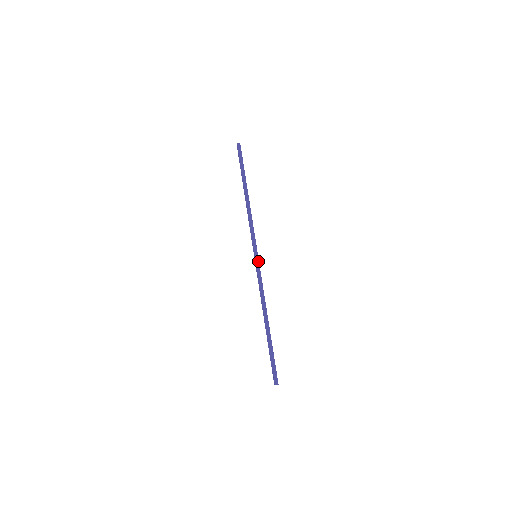
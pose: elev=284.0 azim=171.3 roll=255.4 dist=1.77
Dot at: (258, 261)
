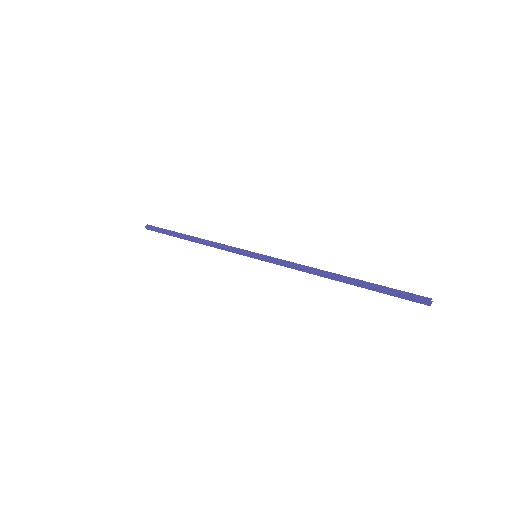
Dot at: (262, 255)
